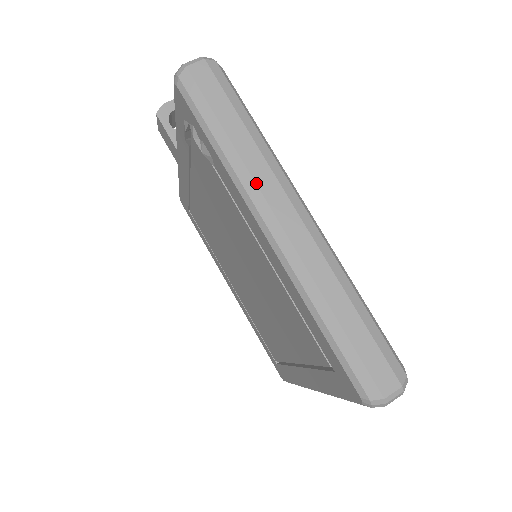
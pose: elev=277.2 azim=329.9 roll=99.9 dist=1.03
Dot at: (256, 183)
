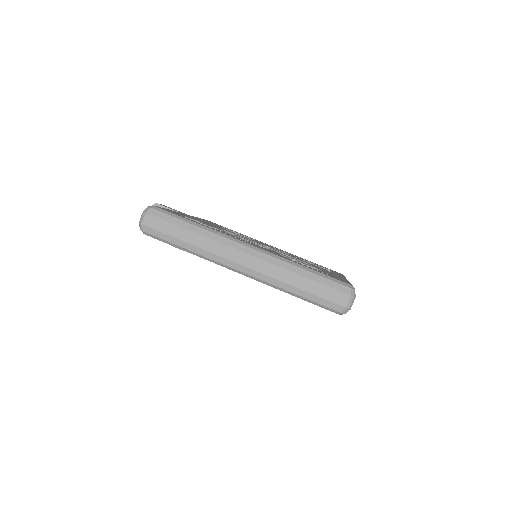
Dot at: (215, 254)
